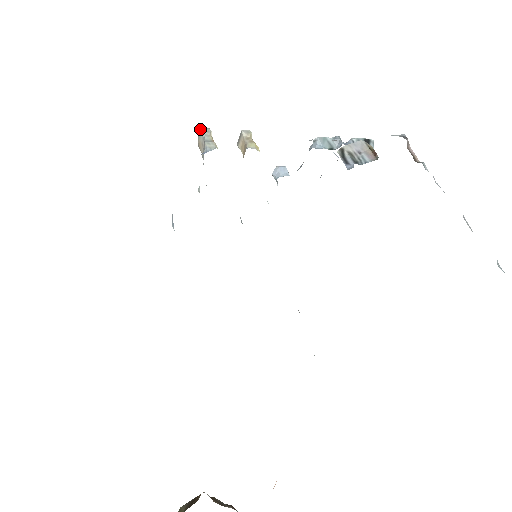
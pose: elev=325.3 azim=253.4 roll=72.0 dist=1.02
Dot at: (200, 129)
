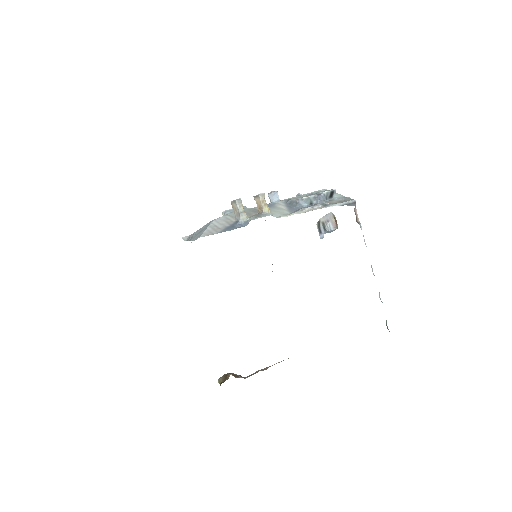
Dot at: (236, 202)
